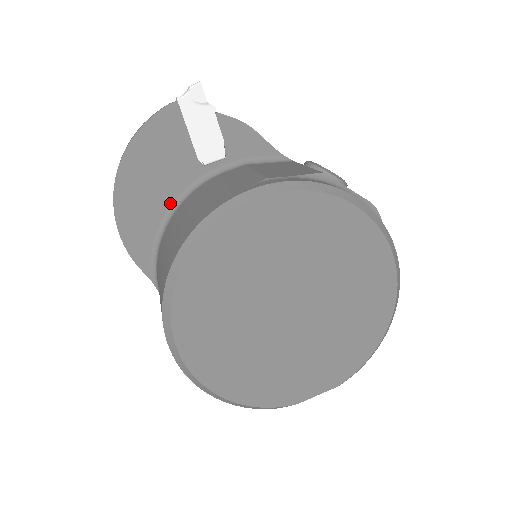
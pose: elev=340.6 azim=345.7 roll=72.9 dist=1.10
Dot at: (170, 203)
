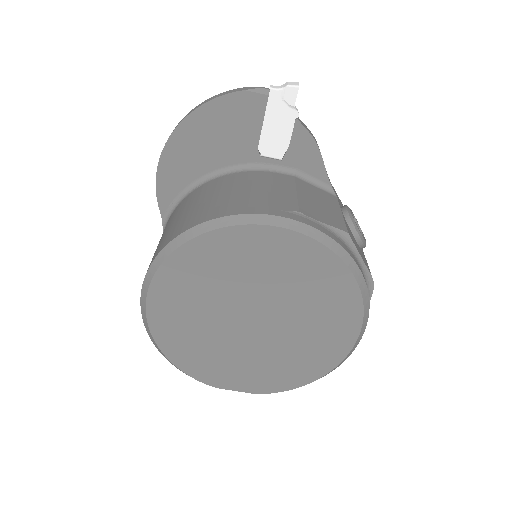
Dot at: (213, 169)
